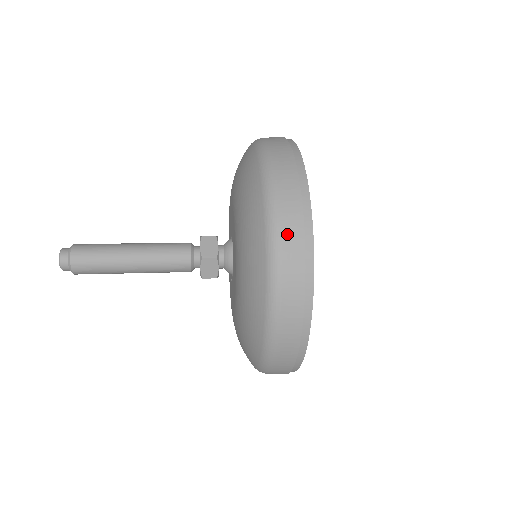
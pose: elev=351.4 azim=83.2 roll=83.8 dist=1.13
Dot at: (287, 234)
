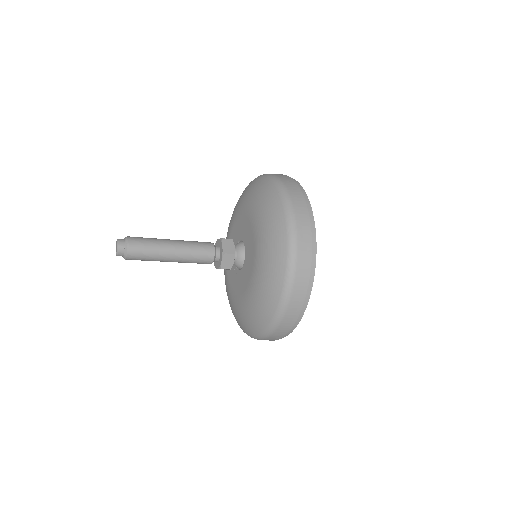
Dot at: (278, 175)
